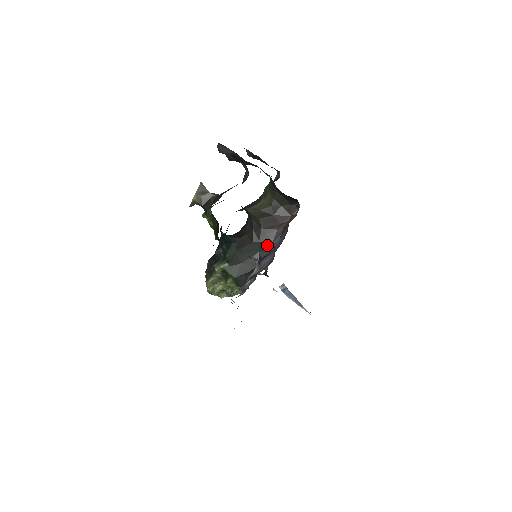
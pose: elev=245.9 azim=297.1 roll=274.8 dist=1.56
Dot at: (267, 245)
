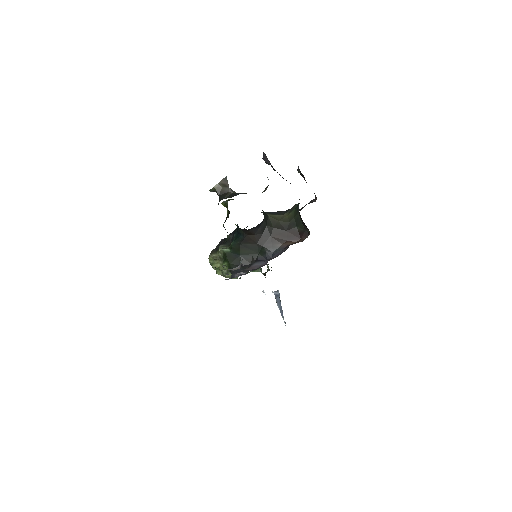
Dot at: (267, 252)
